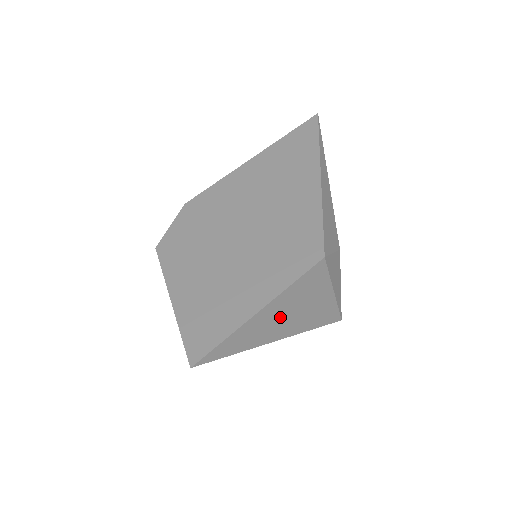
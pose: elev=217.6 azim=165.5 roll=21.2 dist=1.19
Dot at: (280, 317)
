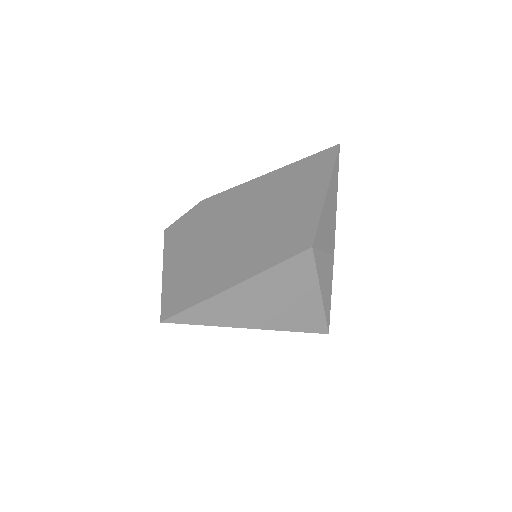
Dot at: (260, 301)
